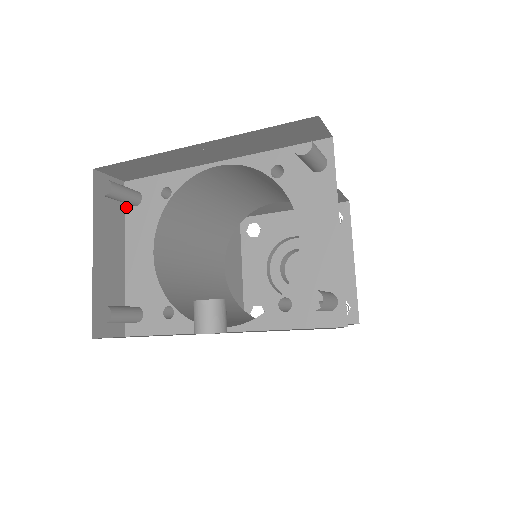
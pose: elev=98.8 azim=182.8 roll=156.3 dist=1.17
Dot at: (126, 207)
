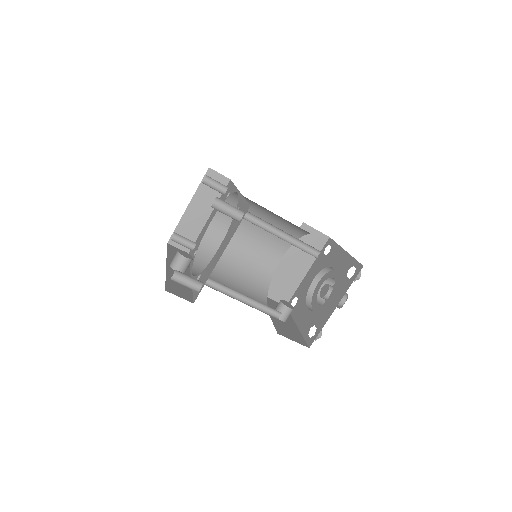
Dot at: occluded
